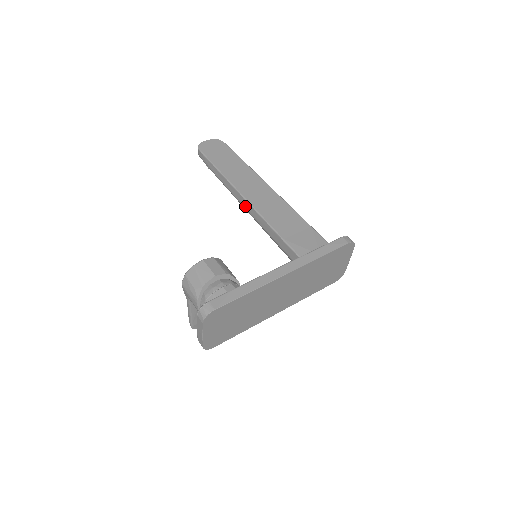
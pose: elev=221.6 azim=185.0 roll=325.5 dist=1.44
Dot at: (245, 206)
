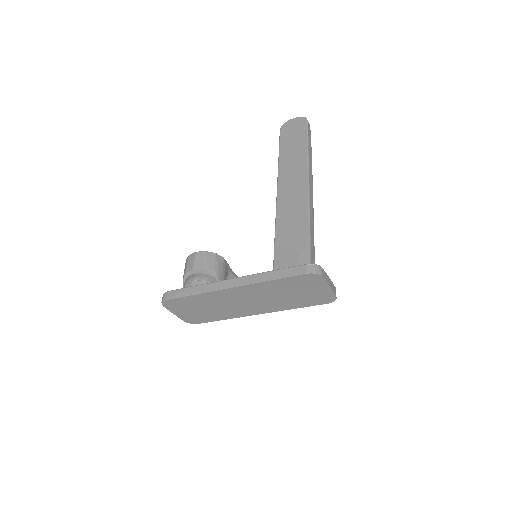
Dot at: occluded
